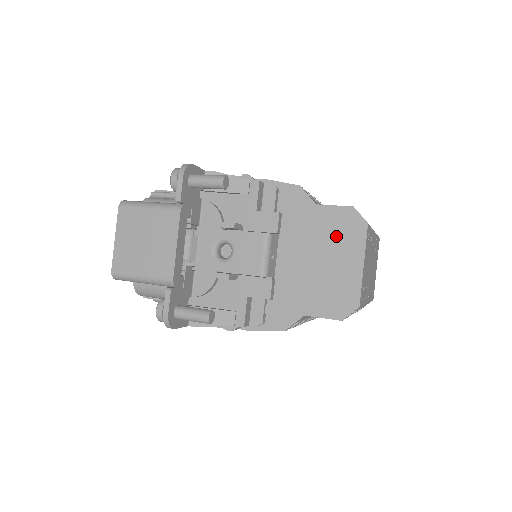
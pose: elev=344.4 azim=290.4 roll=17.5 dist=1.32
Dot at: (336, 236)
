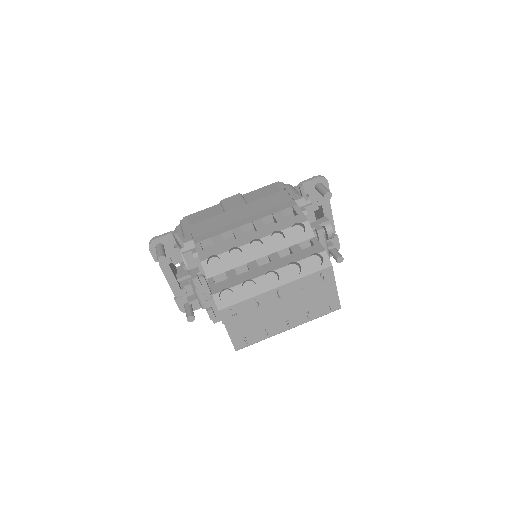
Dot at: occluded
